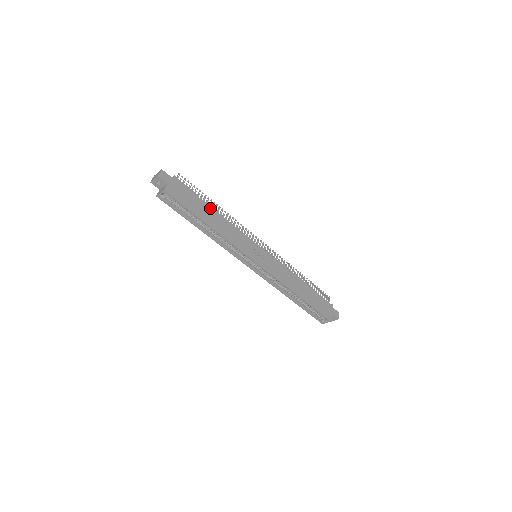
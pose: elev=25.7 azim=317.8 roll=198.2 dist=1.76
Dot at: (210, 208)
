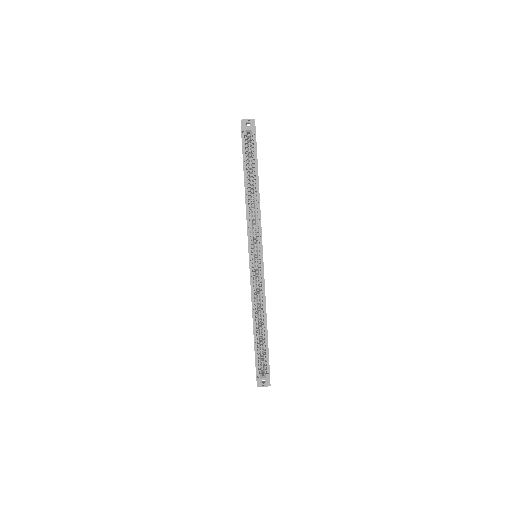
Dot at: occluded
